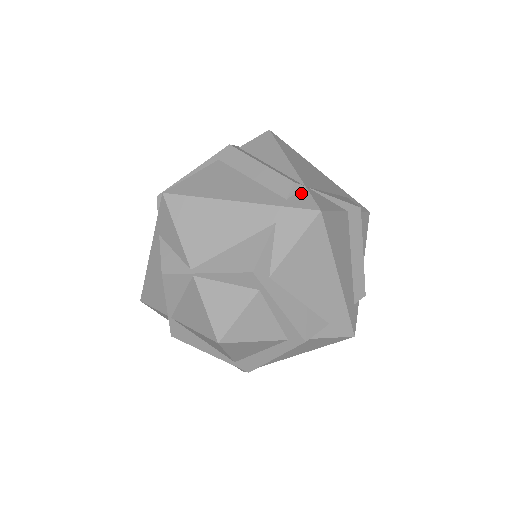
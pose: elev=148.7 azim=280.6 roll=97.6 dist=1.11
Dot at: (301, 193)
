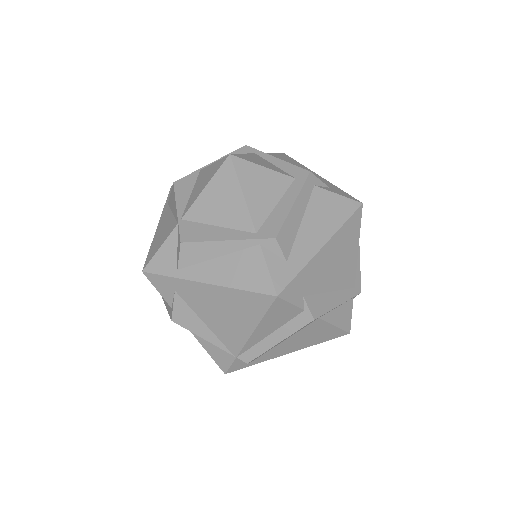
Dot at: occluded
